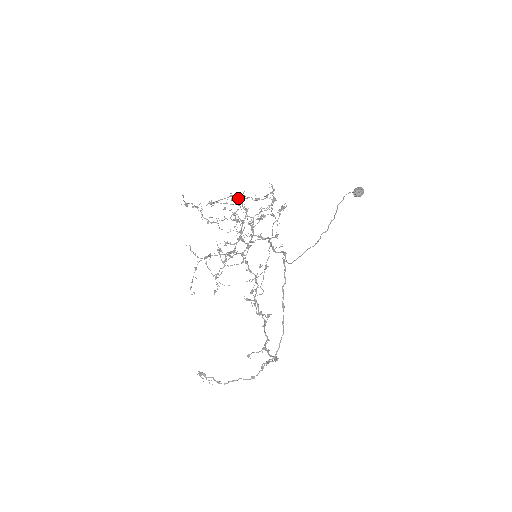
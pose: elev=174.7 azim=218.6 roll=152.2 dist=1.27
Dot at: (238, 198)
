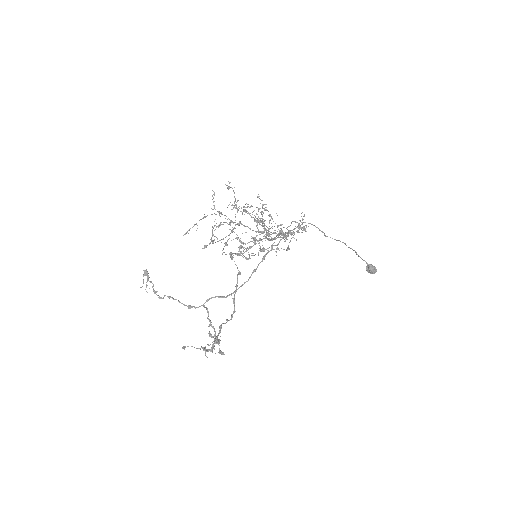
Dot at: (270, 214)
